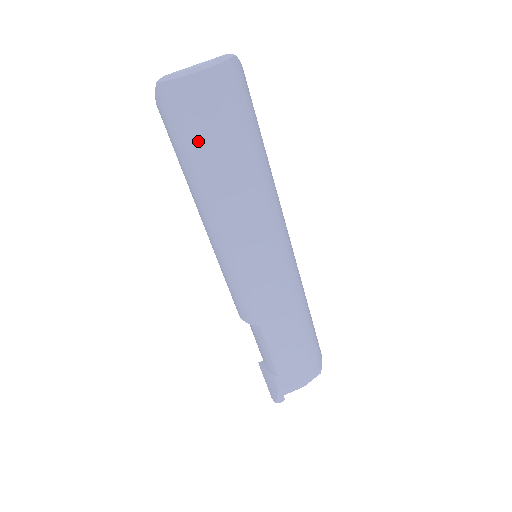
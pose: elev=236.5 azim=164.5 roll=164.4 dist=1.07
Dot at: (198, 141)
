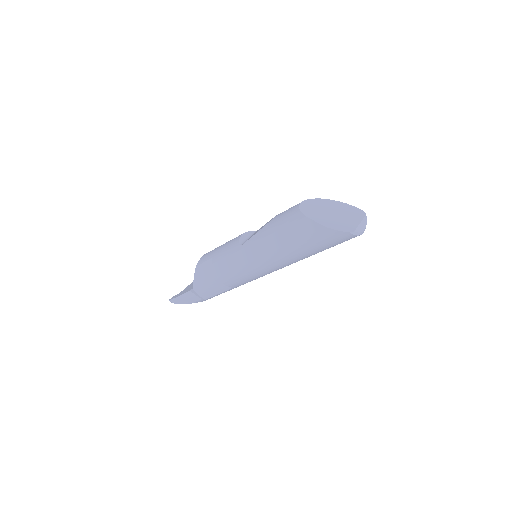
Dot at: occluded
